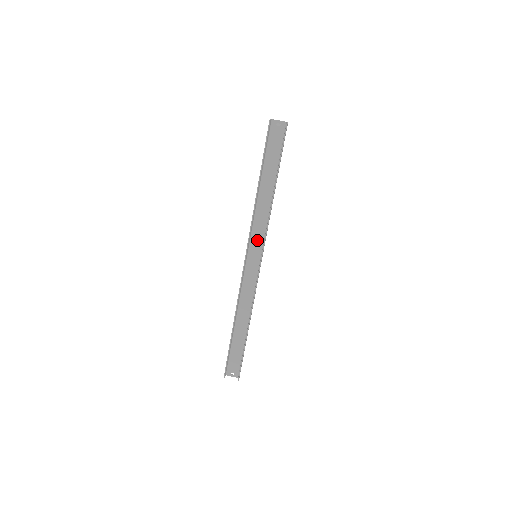
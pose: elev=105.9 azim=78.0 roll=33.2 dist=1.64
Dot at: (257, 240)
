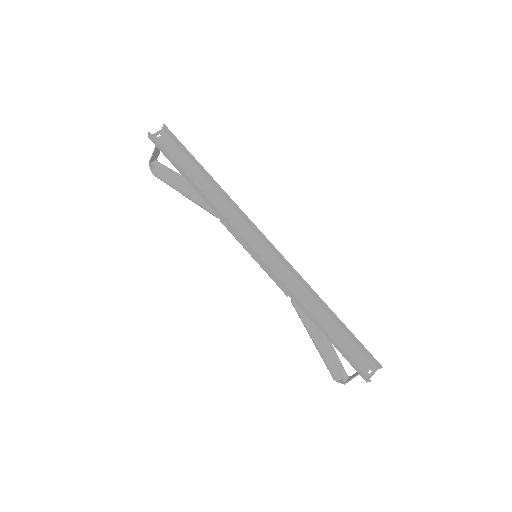
Dot at: (243, 231)
